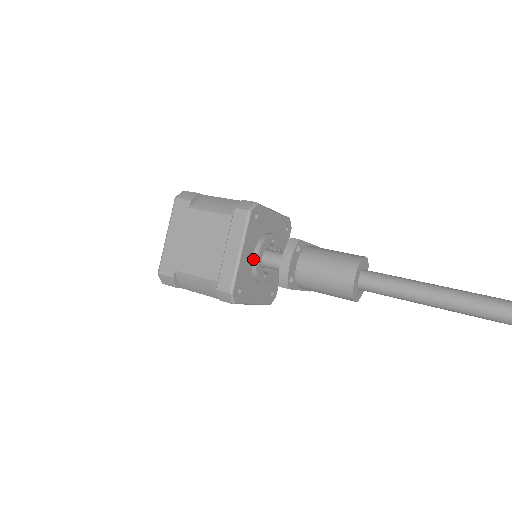
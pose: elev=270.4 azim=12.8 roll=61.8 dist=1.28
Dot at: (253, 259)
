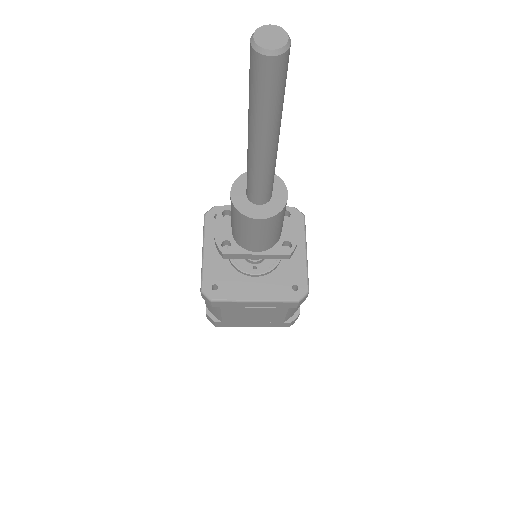
Dot at: occluded
